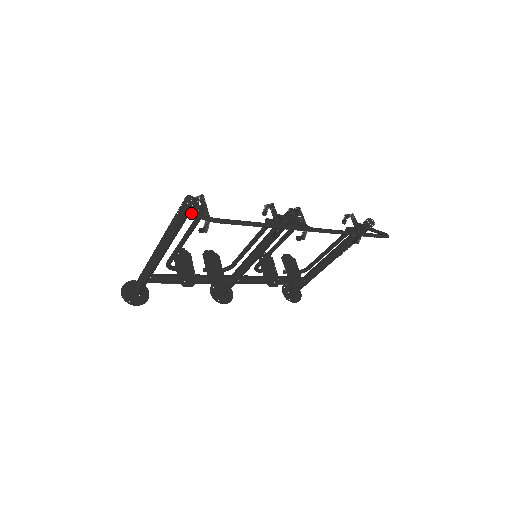
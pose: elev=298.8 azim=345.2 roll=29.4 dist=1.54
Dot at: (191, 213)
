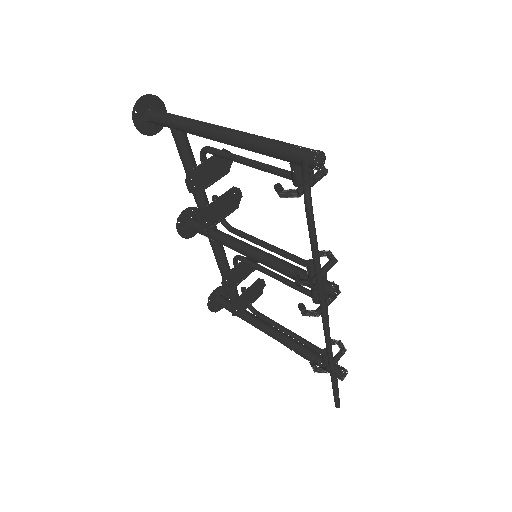
Dot at: (304, 168)
